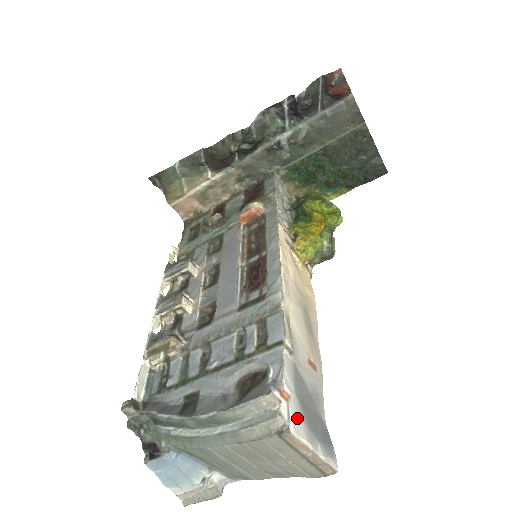
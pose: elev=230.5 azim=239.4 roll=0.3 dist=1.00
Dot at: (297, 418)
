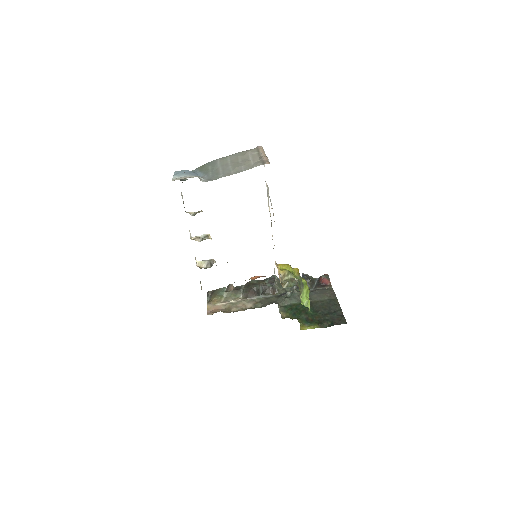
Dot at: occluded
